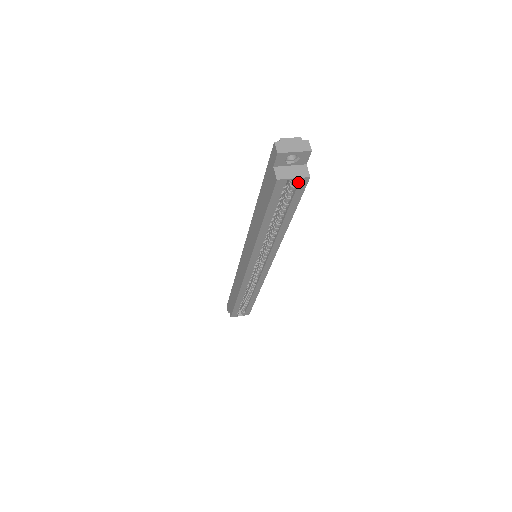
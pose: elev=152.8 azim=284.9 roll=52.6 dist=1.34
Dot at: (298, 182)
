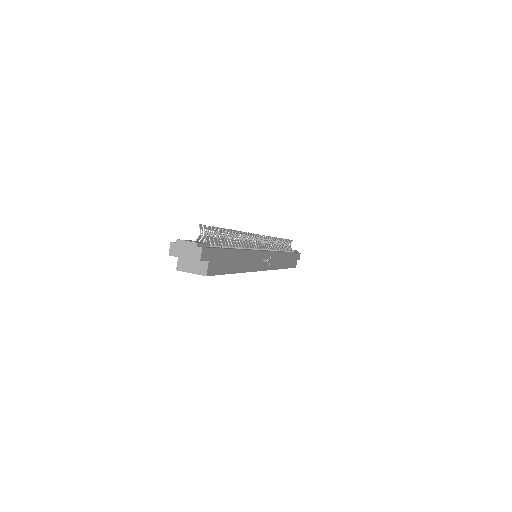
Dot at: (200, 274)
